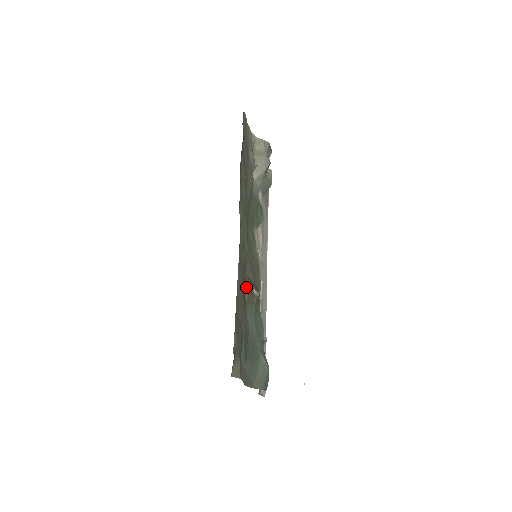
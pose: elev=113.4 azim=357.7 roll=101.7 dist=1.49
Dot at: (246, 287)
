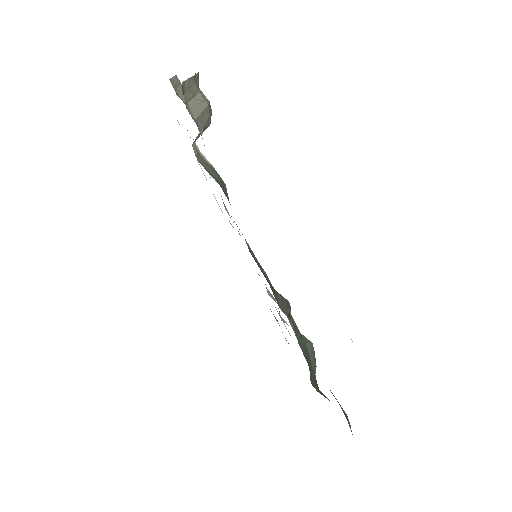
Dot at: (289, 322)
